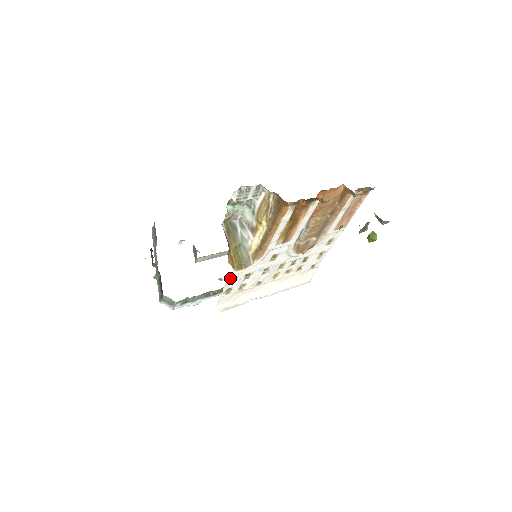
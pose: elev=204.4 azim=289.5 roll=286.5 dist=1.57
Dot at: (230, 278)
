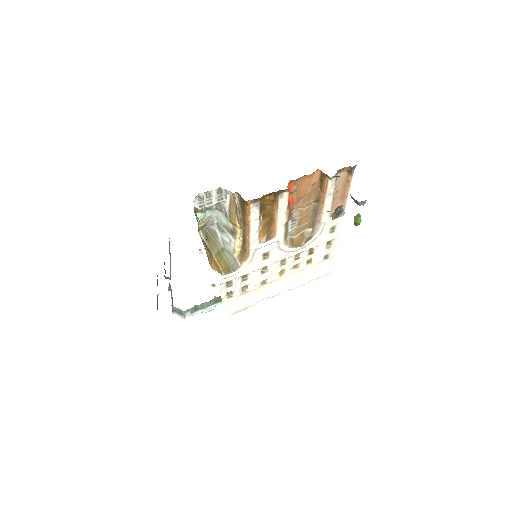
Dot at: (222, 283)
